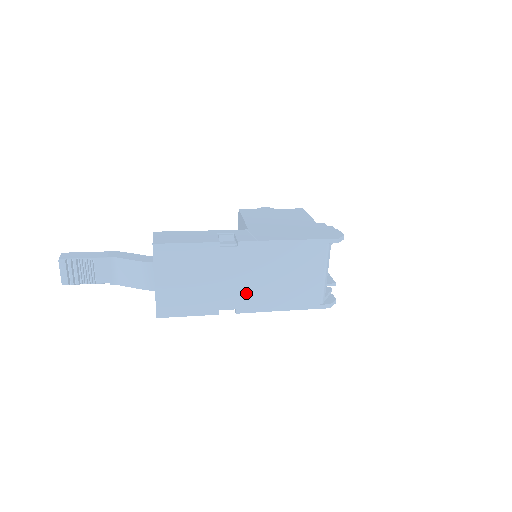
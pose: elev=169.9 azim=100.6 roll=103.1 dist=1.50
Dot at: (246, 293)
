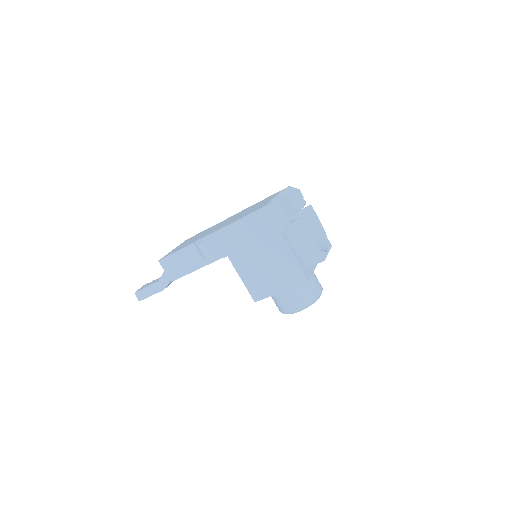
Dot at: (217, 228)
